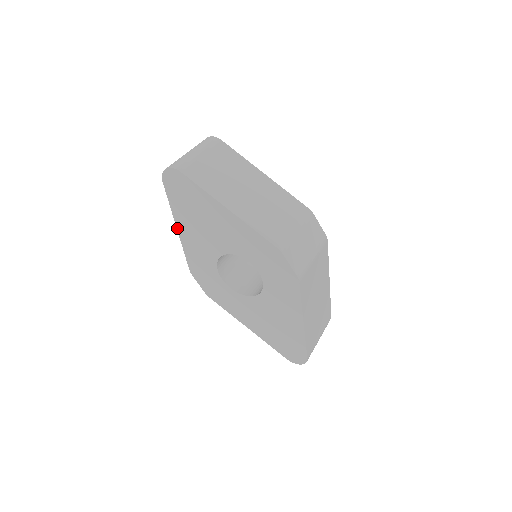
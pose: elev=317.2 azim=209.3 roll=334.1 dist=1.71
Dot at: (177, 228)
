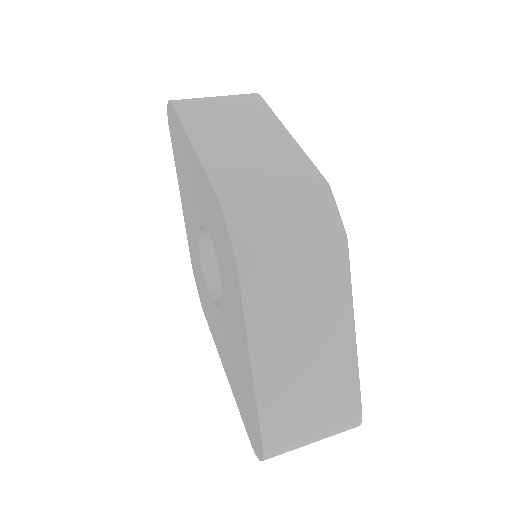
Dot at: (181, 196)
